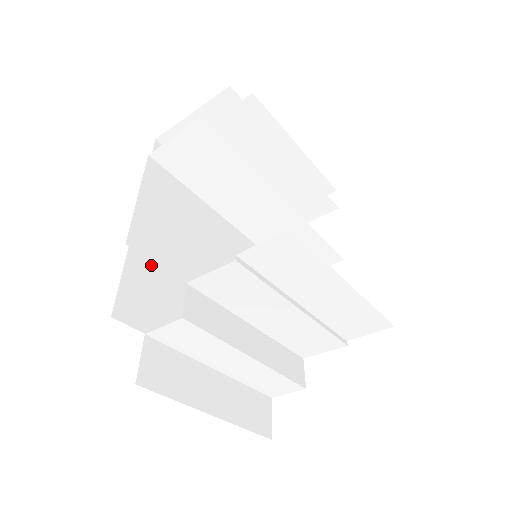
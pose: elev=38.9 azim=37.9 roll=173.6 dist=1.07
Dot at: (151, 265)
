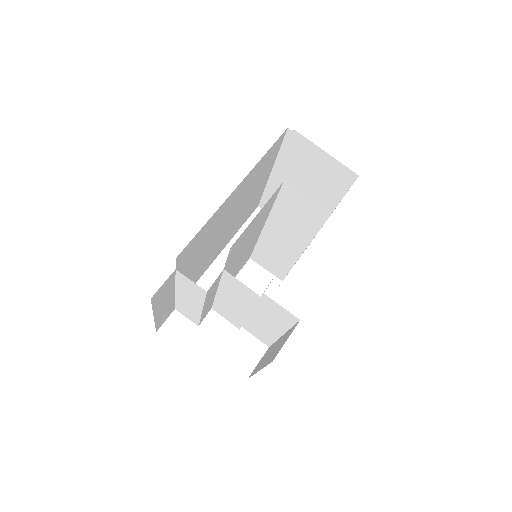
Dot at: (212, 224)
